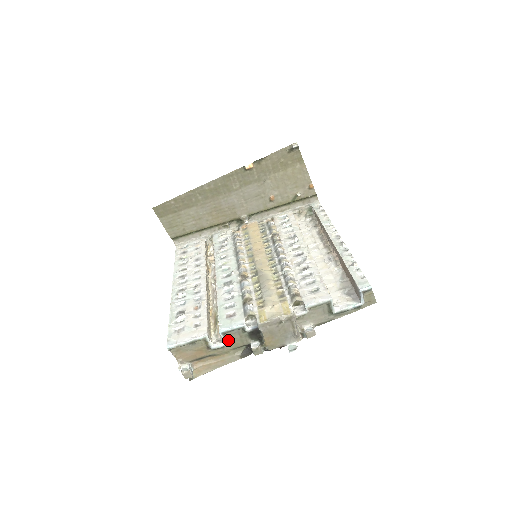
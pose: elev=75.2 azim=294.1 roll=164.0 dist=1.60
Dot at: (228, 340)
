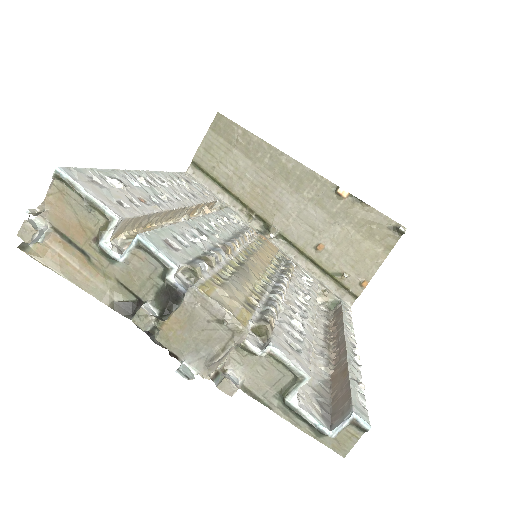
Dot at: (131, 261)
